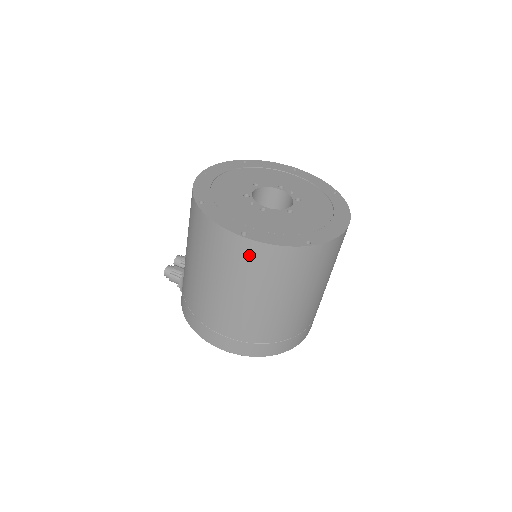
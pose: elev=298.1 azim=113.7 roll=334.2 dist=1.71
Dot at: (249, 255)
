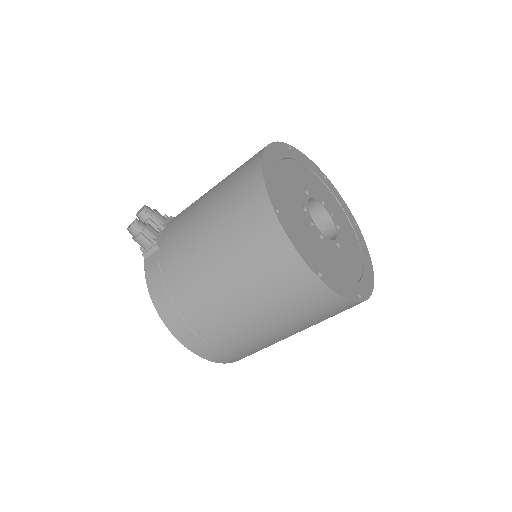
Dot at: (310, 295)
